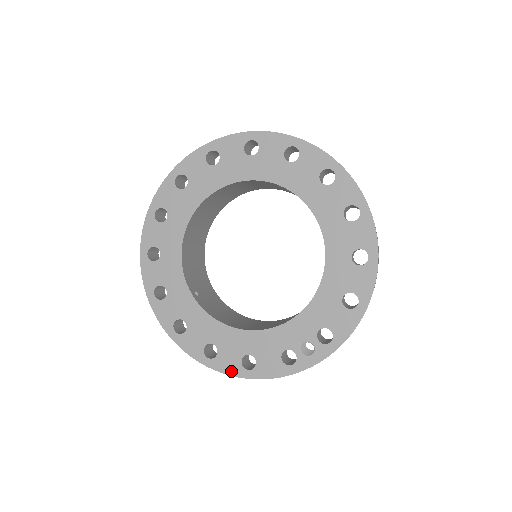
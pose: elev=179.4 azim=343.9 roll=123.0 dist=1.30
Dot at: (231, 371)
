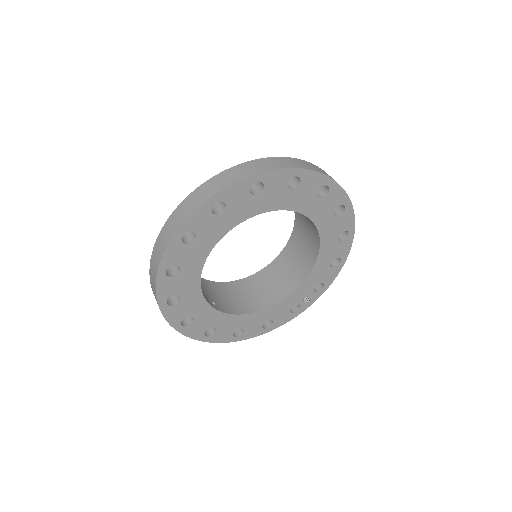
Dot at: (255, 335)
